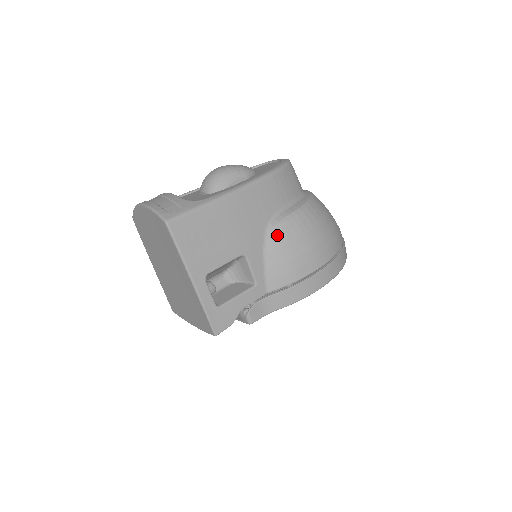
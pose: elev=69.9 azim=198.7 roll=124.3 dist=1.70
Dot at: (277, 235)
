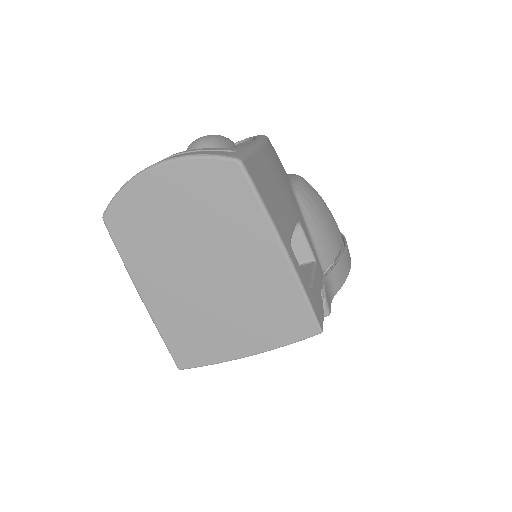
Dot at: (306, 200)
